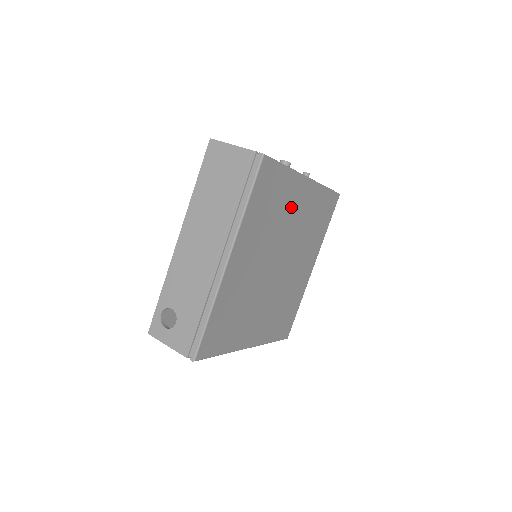
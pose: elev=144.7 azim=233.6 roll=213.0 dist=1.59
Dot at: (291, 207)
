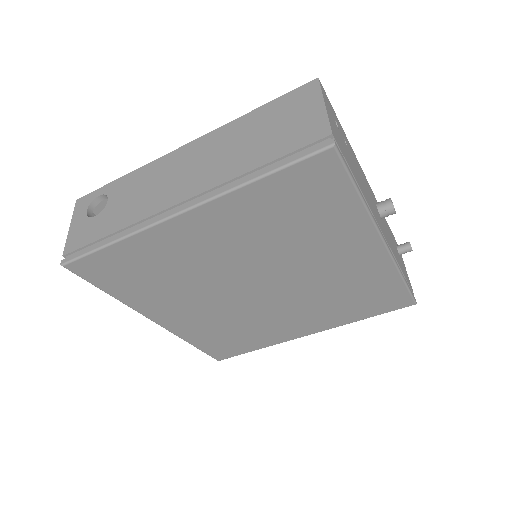
Dot at: (329, 248)
